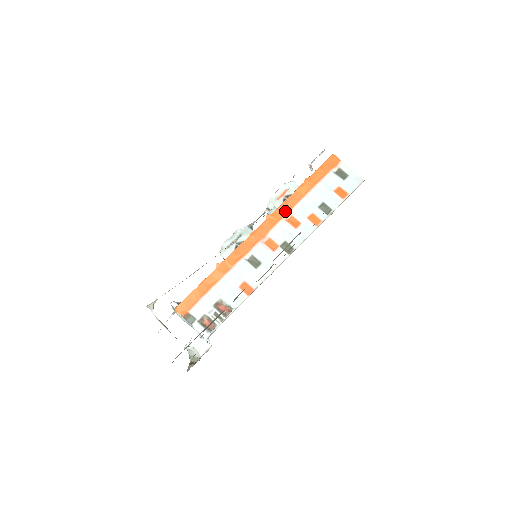
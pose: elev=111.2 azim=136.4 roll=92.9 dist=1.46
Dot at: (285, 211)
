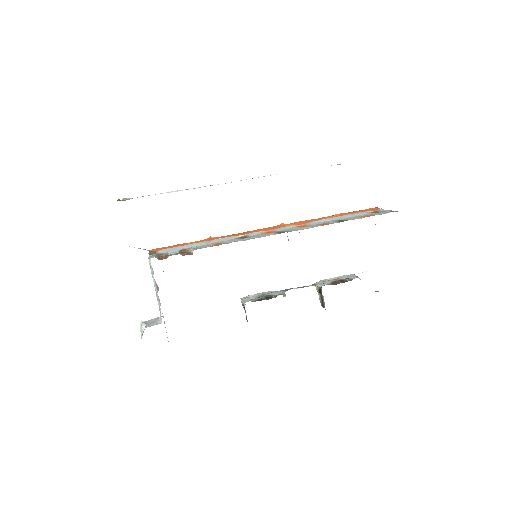
Dot at: (301, 223)
